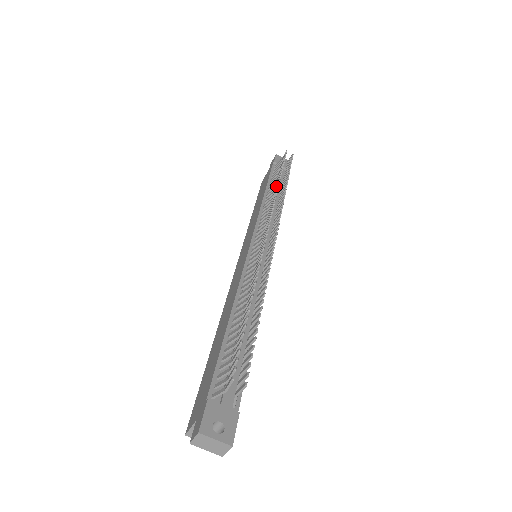
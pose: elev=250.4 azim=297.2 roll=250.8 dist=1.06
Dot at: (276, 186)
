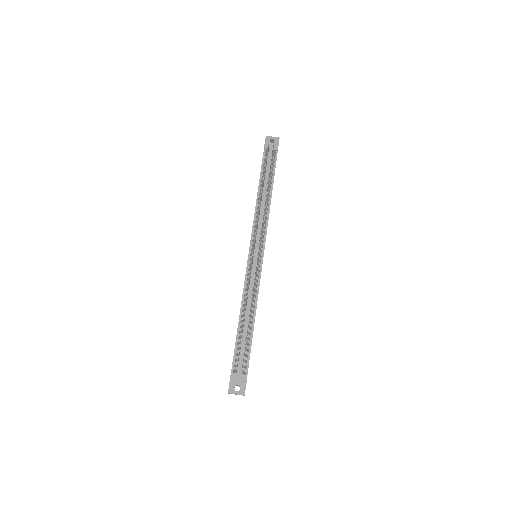
Dot at: (261, 193)
